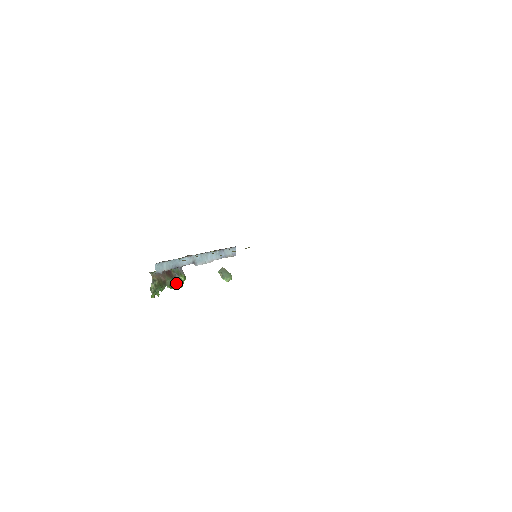
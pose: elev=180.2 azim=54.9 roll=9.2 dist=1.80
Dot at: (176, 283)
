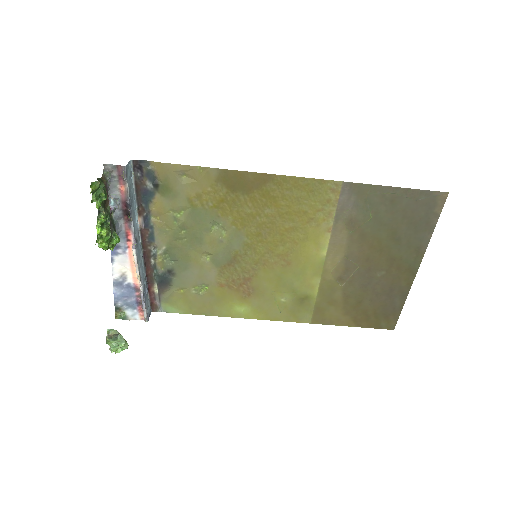
Dot at: (110, 229)
